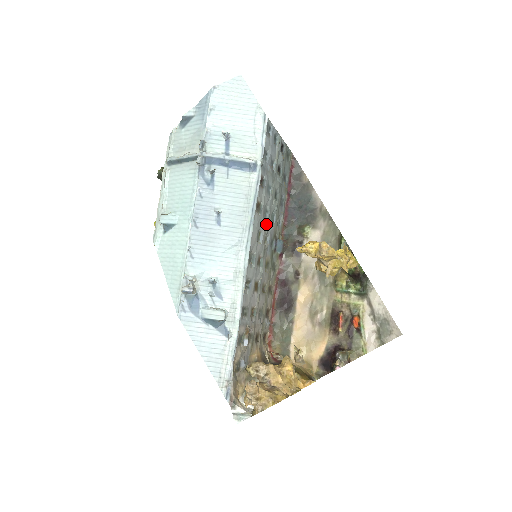
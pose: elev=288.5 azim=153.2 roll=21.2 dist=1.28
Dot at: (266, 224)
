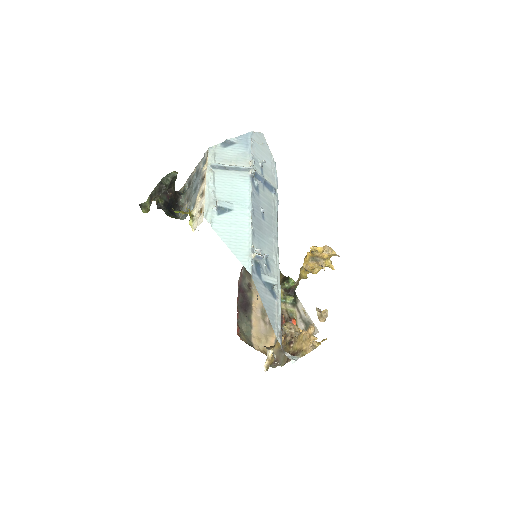
Dot at: occluded
